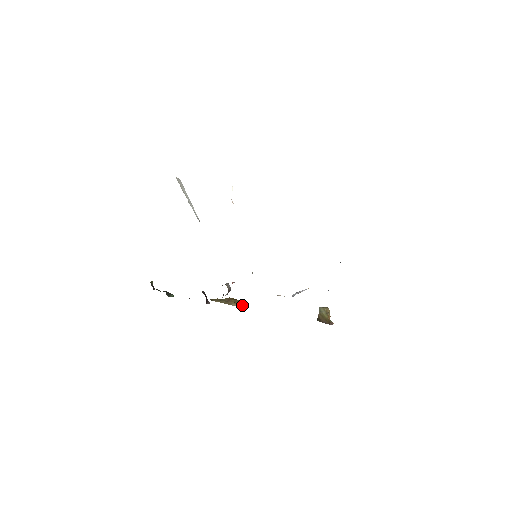
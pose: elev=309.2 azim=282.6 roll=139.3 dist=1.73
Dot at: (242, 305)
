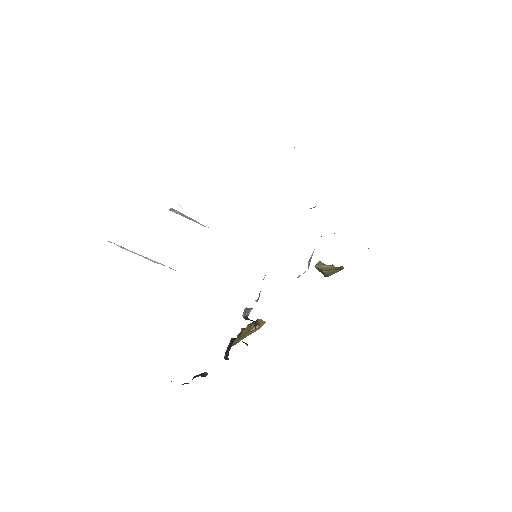
Dot at: (264, 322)
